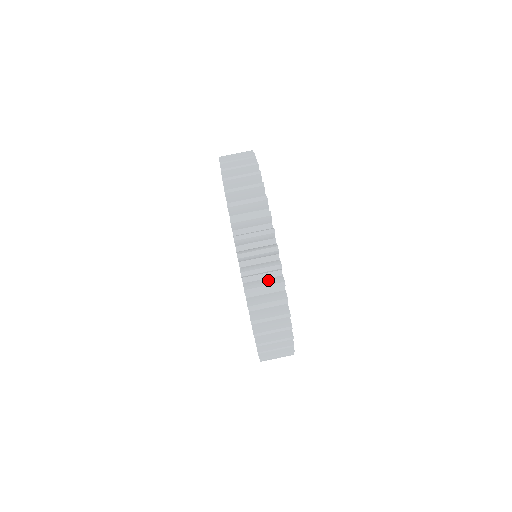
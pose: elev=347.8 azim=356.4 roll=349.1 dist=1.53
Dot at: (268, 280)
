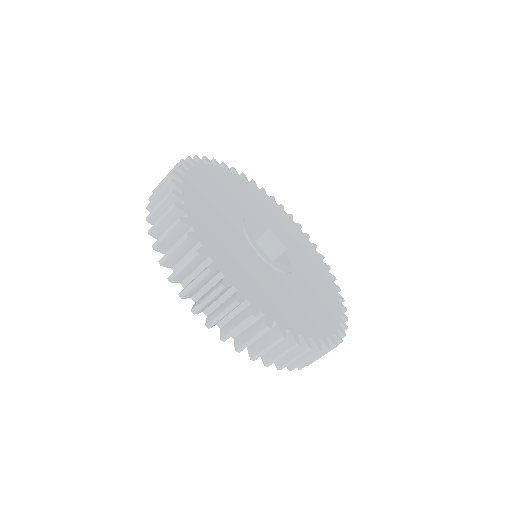
Dot at: occluded
